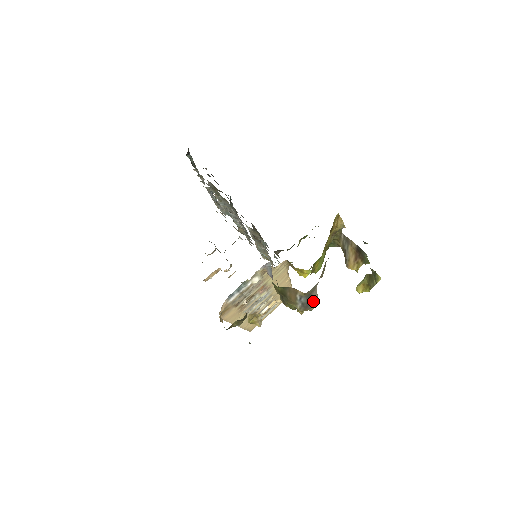
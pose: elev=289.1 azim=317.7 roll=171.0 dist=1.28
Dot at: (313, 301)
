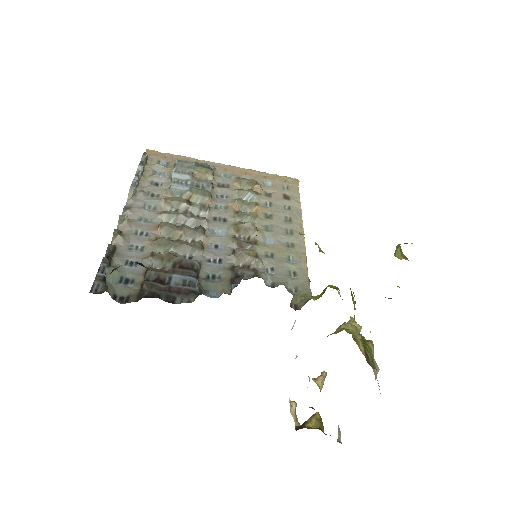
Dot at: (376, 377)
